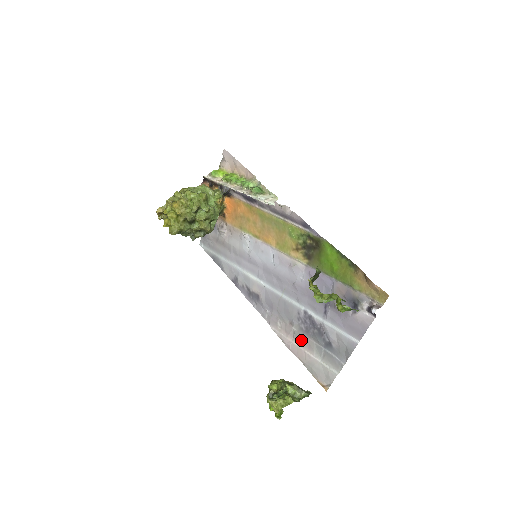
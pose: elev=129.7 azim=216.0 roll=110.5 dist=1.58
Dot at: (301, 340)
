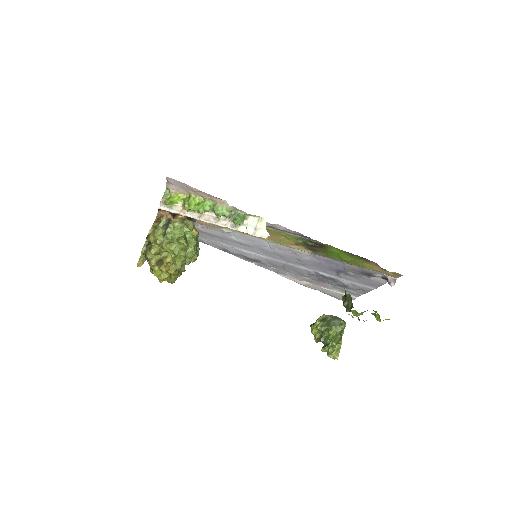
Dot at: (315, 283)
